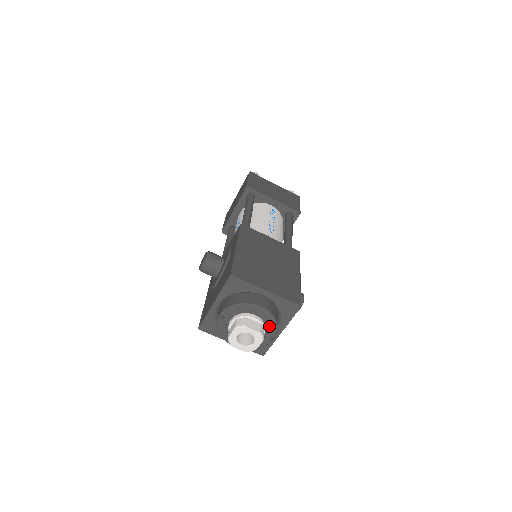
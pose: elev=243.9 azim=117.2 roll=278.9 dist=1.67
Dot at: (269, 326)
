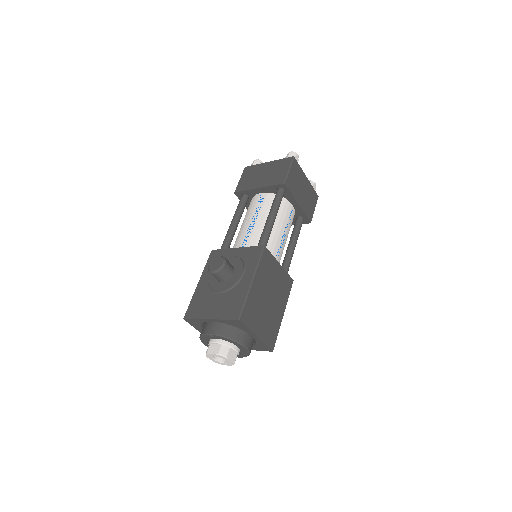
Dot at: (242, 354)
